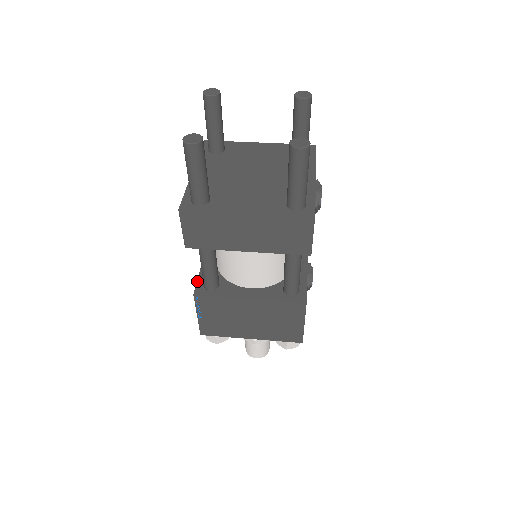
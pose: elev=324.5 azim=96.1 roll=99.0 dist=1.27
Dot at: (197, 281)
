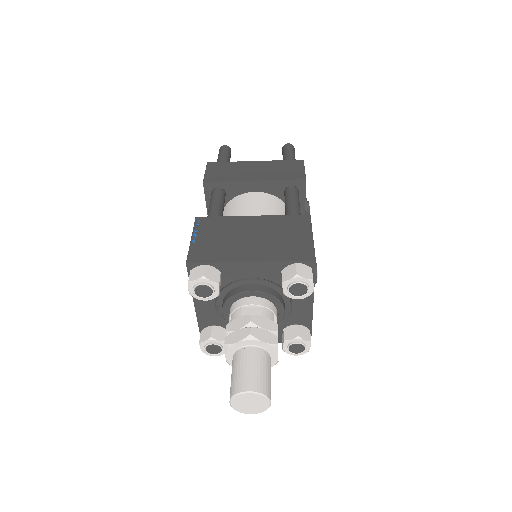
Dot at: occluded
